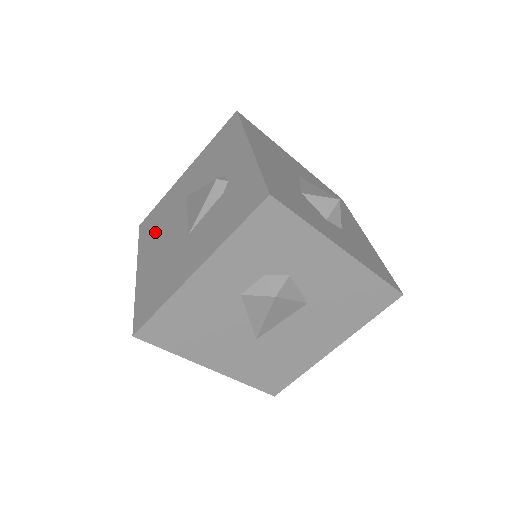
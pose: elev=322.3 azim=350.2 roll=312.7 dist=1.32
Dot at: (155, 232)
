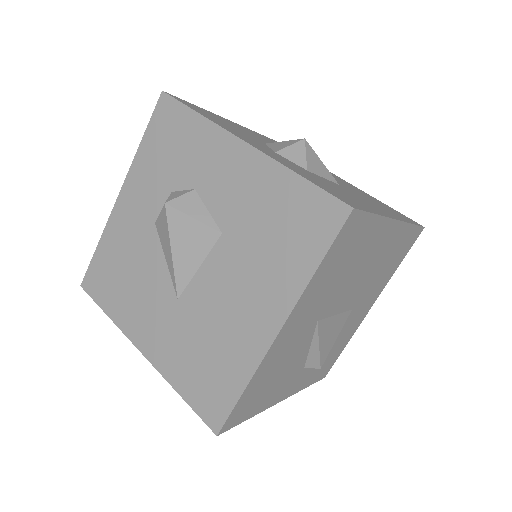
Dot at: occluded
